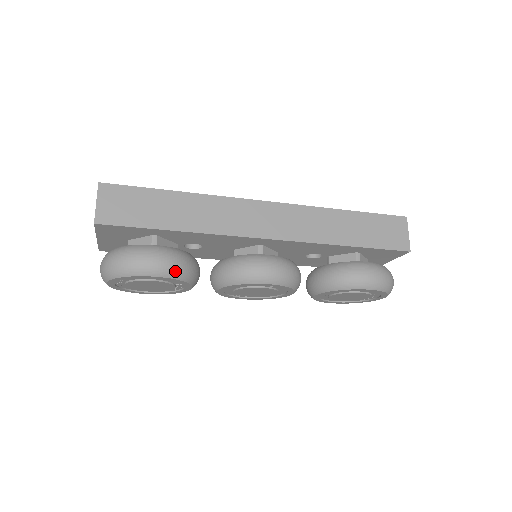
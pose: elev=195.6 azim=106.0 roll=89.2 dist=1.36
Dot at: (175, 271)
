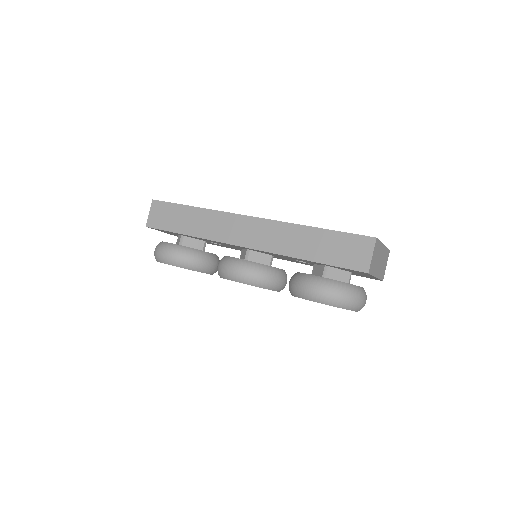
Dot at: (180, 263)
